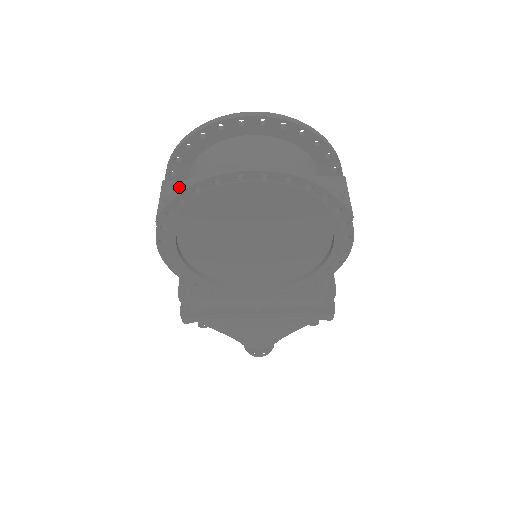
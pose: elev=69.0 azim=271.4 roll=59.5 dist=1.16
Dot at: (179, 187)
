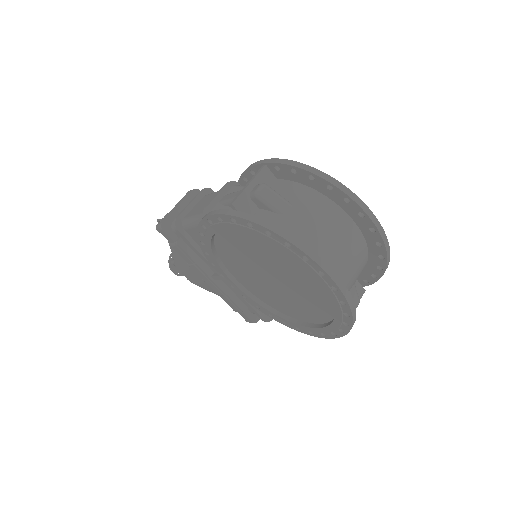
Dot at: (274, 200)
